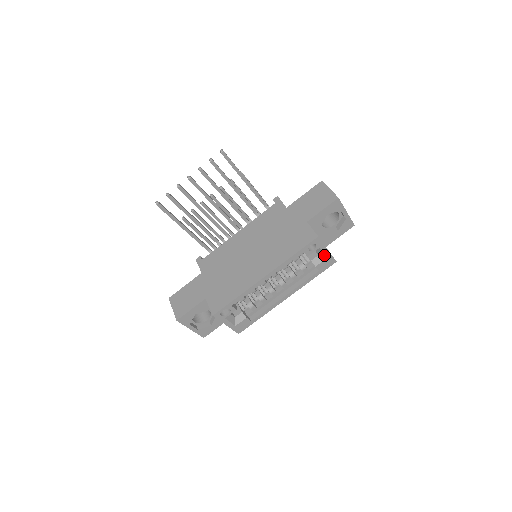
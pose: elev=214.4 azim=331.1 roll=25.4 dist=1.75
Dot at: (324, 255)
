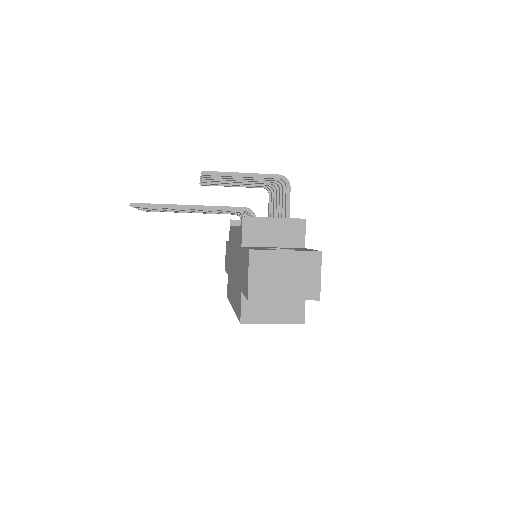
Dot at: occluded
